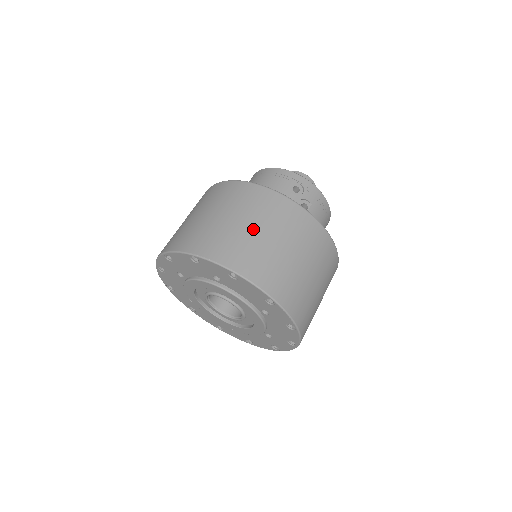
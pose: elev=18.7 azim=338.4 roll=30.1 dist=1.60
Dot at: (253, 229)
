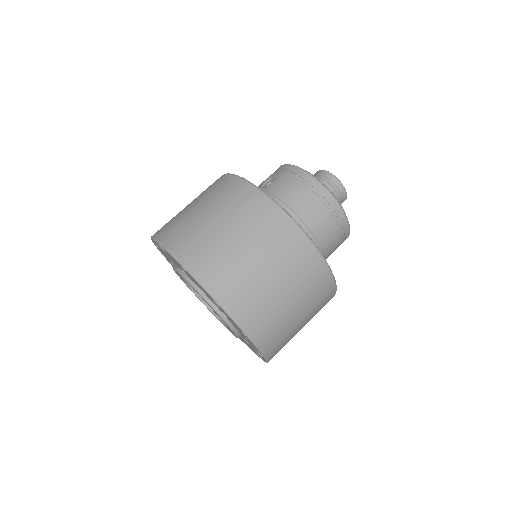
Dot at: occluded
